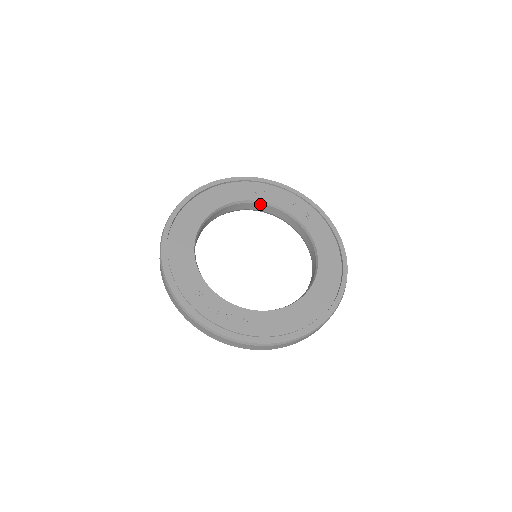
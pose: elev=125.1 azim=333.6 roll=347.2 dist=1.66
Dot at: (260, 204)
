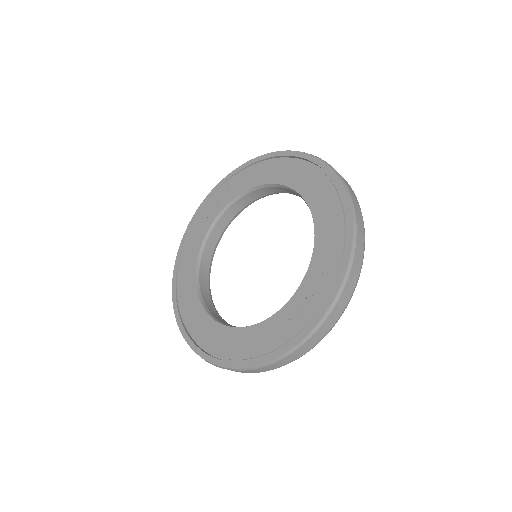
Dot at: (206, 244)
